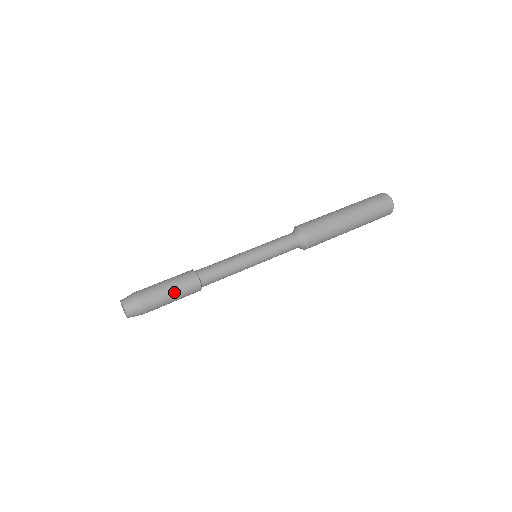
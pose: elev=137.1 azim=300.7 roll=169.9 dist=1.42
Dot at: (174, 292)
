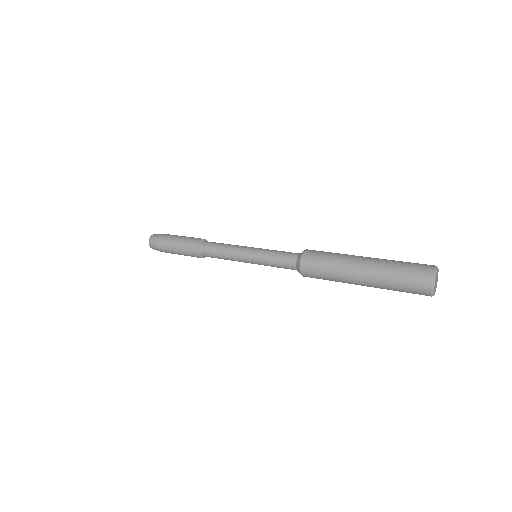
Dot at: (179, 251)
